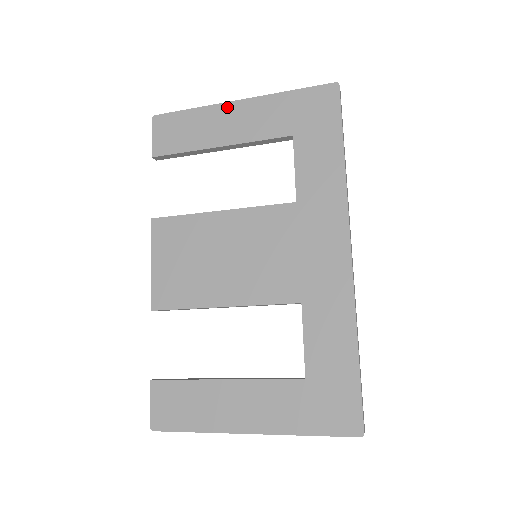
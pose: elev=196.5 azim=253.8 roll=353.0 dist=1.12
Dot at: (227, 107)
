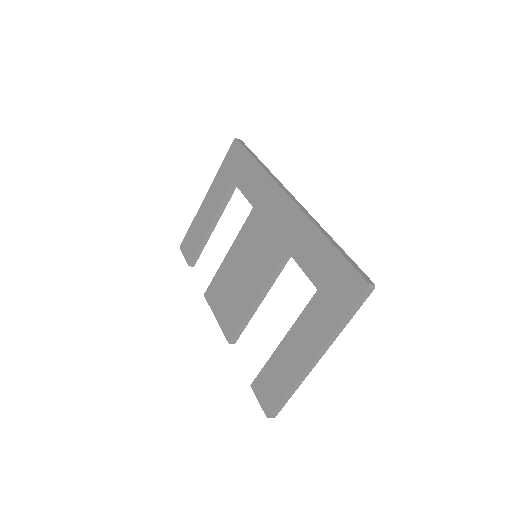
Dot at: (203, 205)
